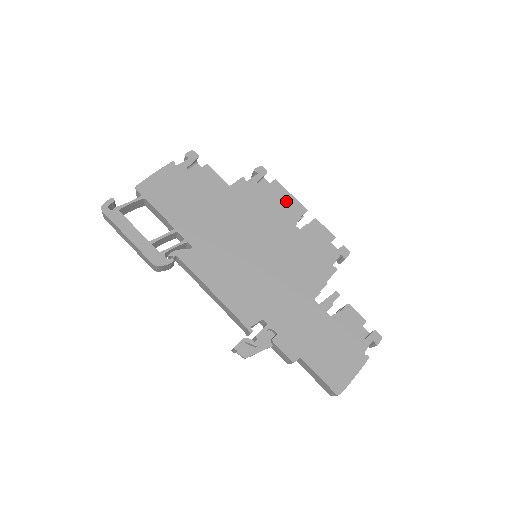
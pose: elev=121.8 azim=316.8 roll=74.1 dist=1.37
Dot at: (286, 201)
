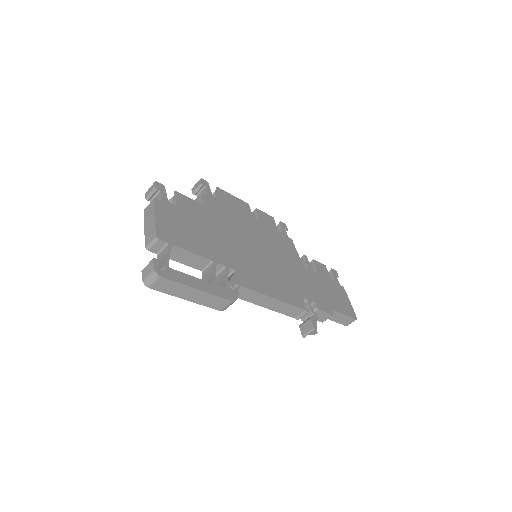
Dot at: (236, 202)
